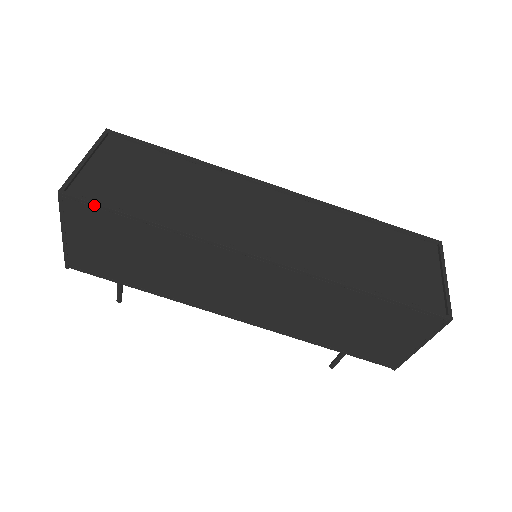
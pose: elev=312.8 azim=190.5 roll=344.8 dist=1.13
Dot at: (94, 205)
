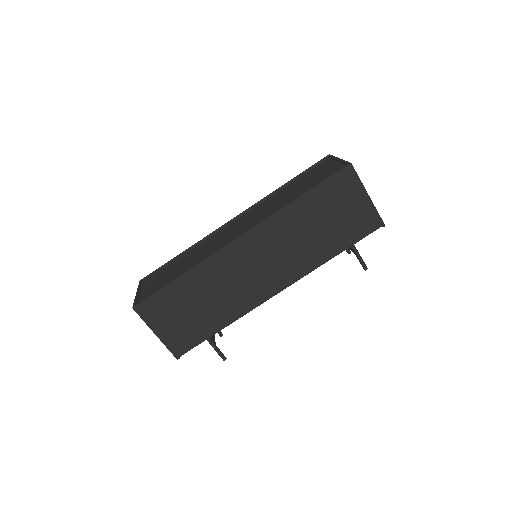
Dot at: (151, 297)
